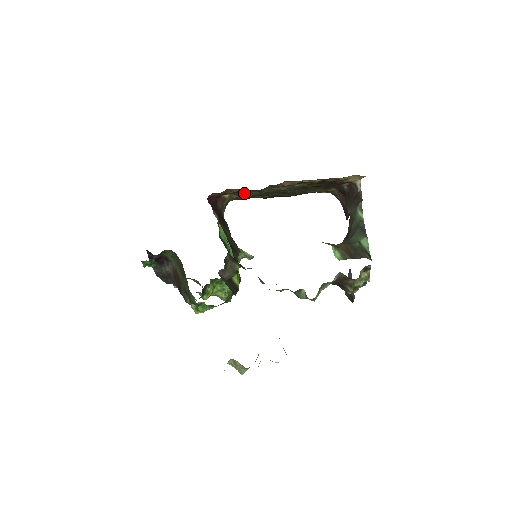
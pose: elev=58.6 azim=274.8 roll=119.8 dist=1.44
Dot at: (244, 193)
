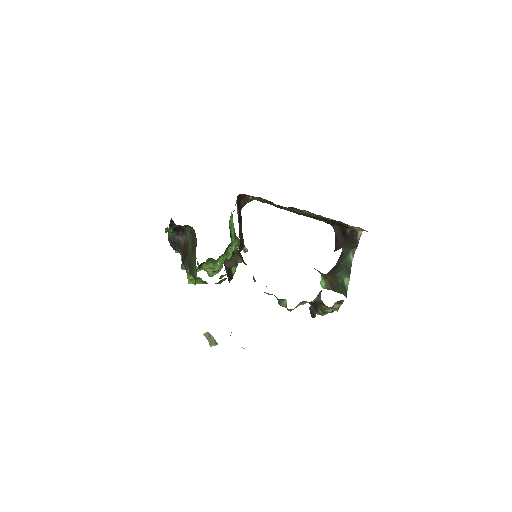
Dot at: occluded
